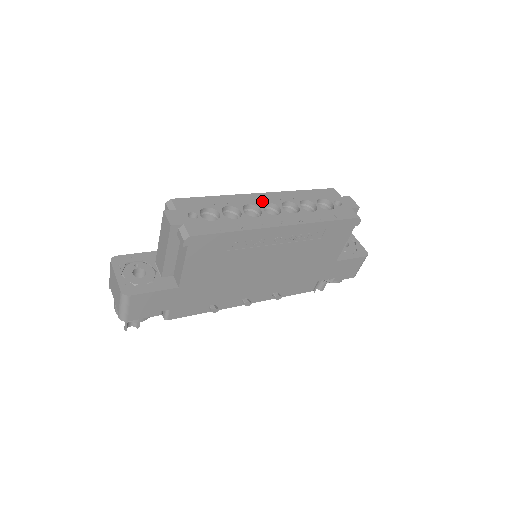
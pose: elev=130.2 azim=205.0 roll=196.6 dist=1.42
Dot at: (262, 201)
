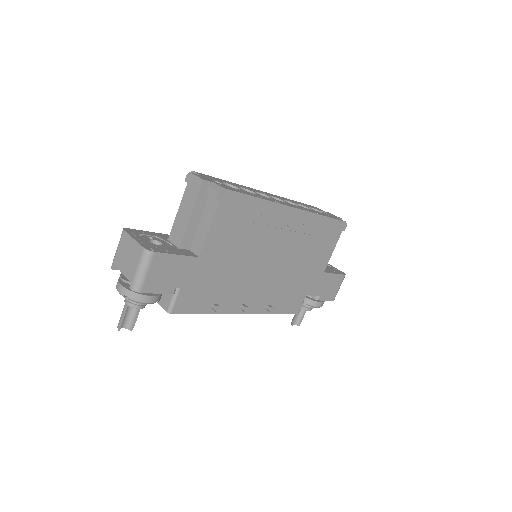
Dot at: (267, 194)
